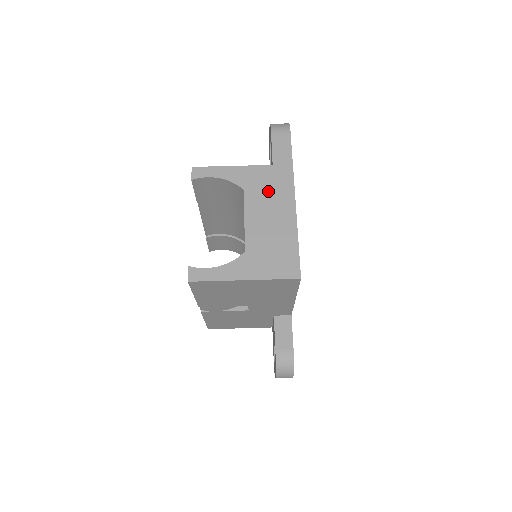
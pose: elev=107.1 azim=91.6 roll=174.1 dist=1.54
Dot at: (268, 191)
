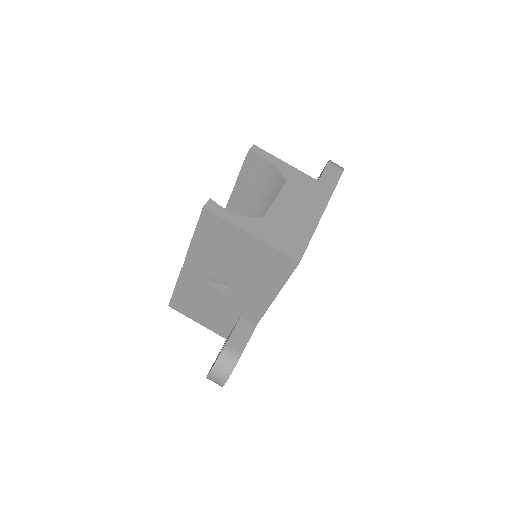
Dot at: (305, 193)
